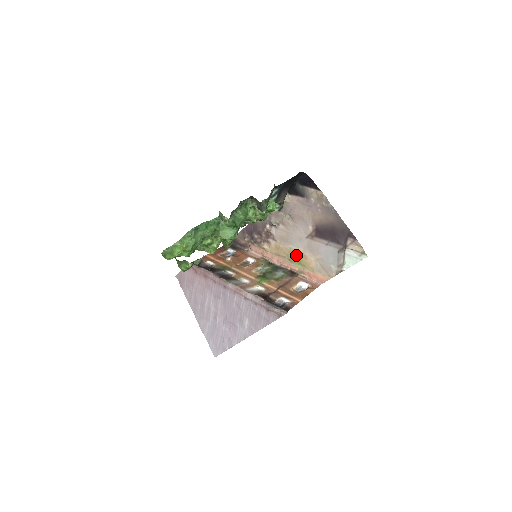
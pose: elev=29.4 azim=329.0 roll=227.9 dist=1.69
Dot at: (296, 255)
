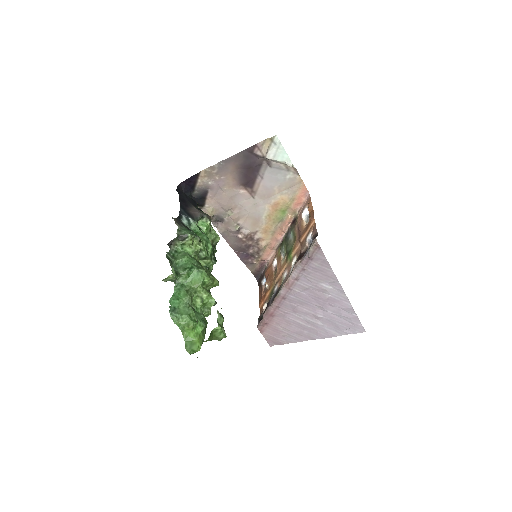
Dot at: (274, 214)
